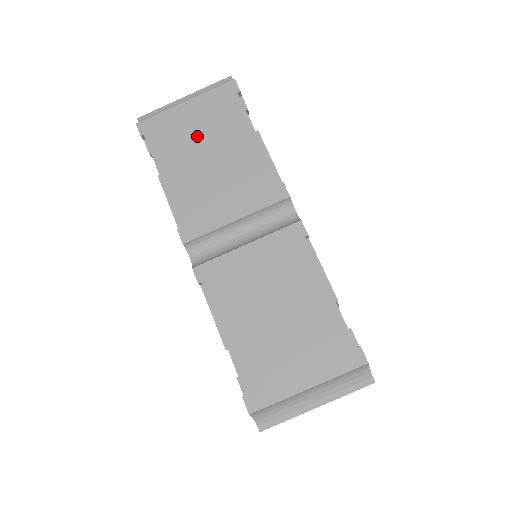
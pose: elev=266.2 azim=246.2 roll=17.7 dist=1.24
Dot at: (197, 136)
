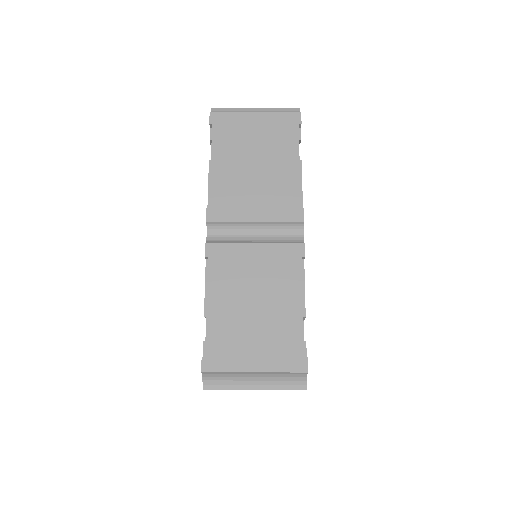
Dot at: (253, 143)
